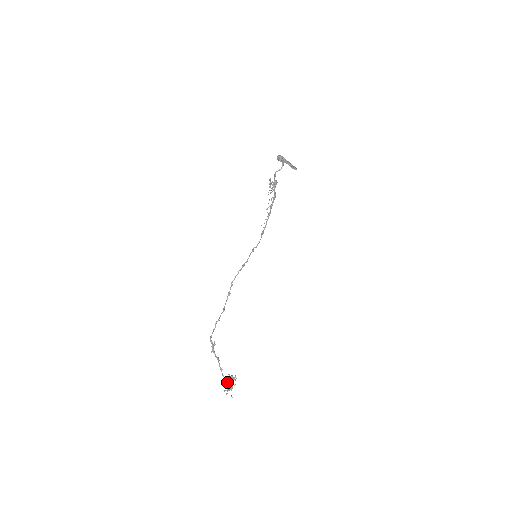
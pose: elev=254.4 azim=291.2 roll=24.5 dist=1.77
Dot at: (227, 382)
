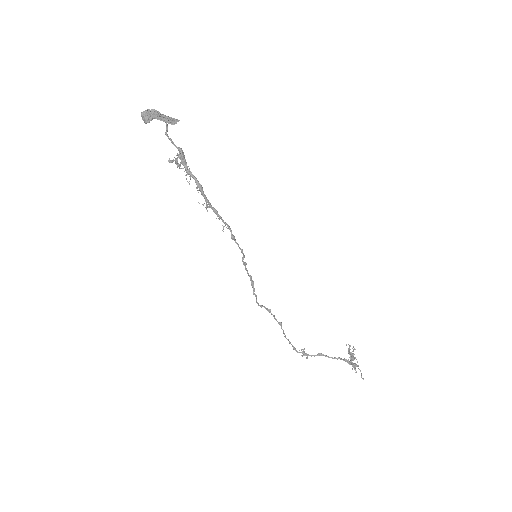
Dot at: (348, 363)
